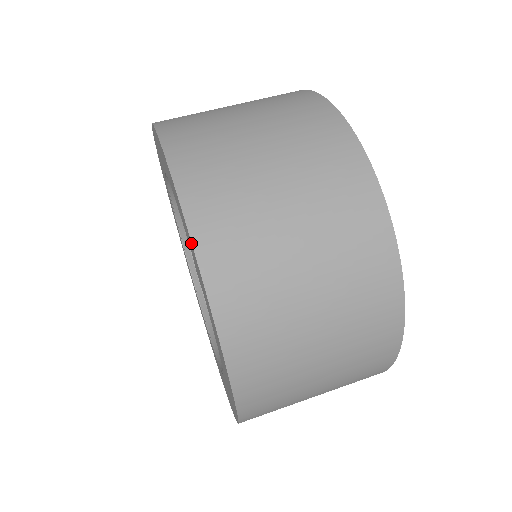
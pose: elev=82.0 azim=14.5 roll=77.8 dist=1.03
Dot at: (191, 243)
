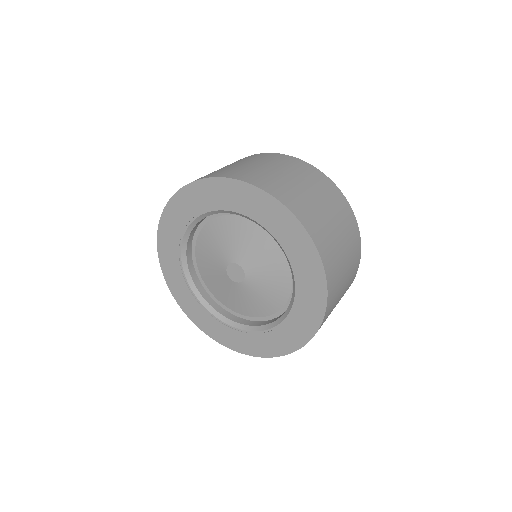
Dot at: (319, 326)
